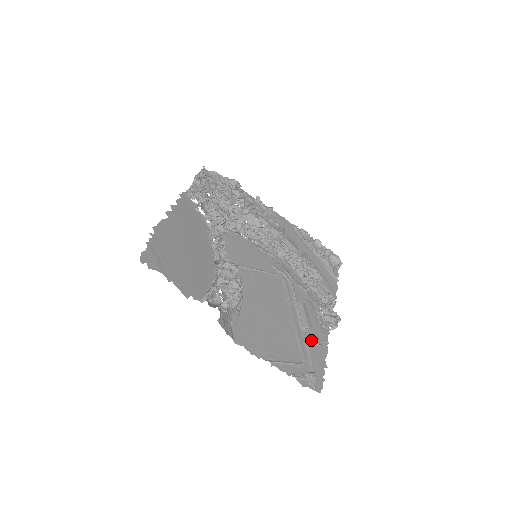
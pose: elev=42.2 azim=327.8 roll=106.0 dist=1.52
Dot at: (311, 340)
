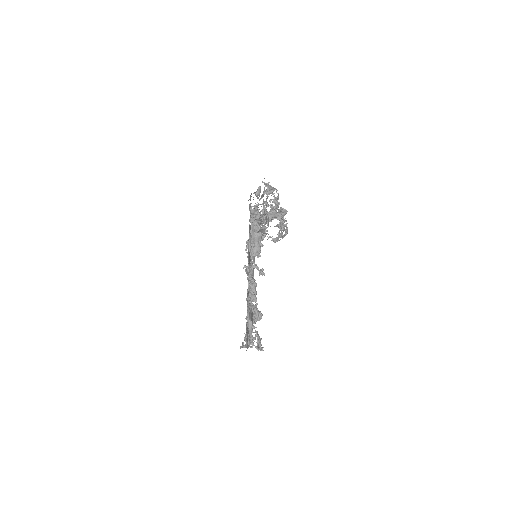
Dot at: occluded
